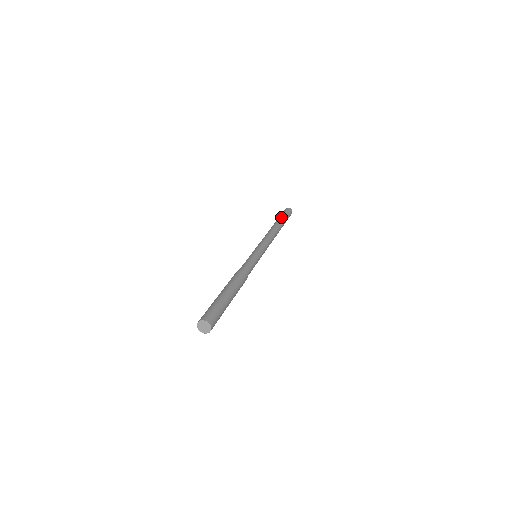
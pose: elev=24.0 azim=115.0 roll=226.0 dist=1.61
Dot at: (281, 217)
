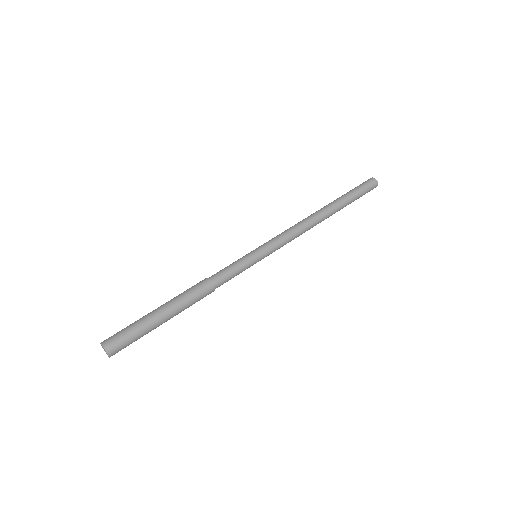
Dot at: (342, 195)
